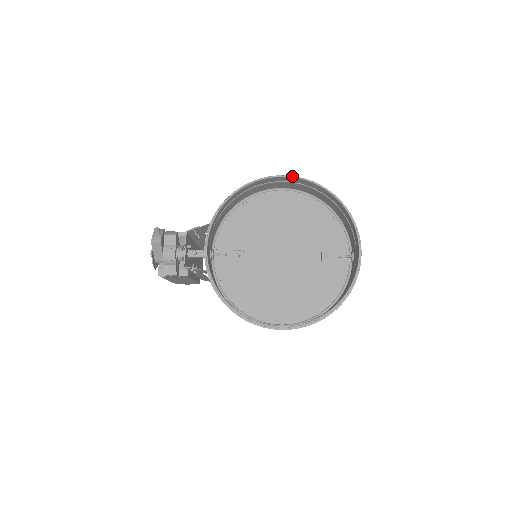
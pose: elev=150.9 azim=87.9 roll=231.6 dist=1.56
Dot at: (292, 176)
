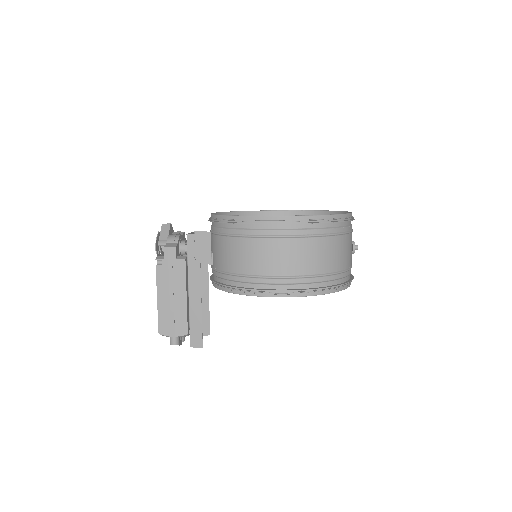
Dot at: (289, 210)
